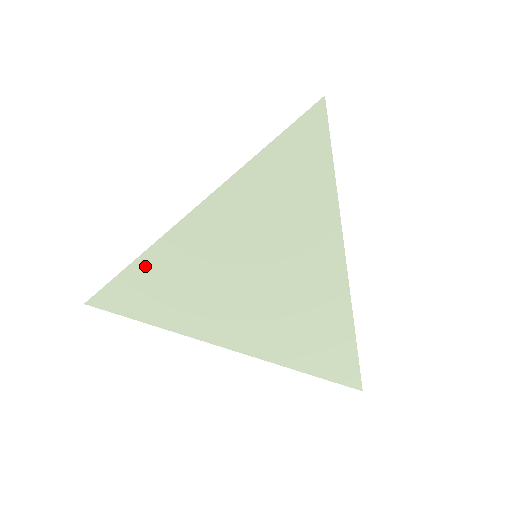
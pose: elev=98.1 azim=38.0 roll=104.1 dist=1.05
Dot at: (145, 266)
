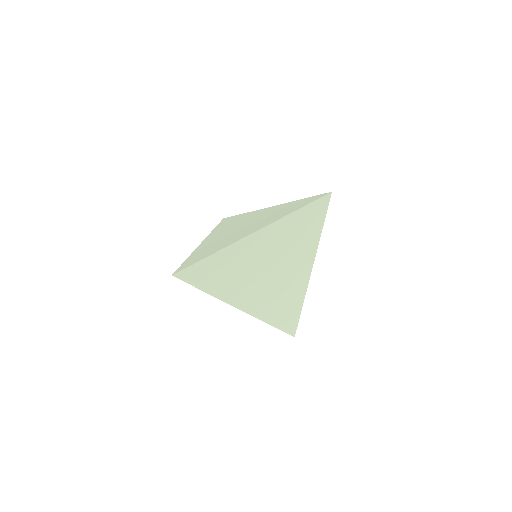
Dot at: (215, 259)
